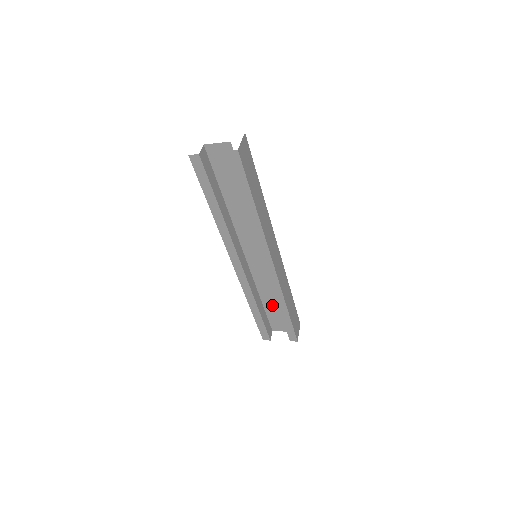
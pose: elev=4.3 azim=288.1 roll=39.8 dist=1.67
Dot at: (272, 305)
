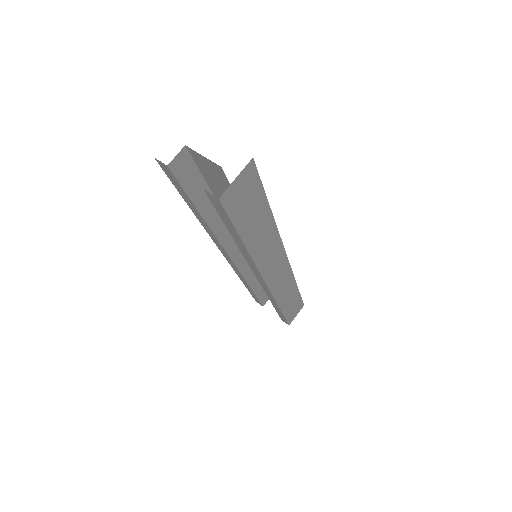
Dot at: occluded
